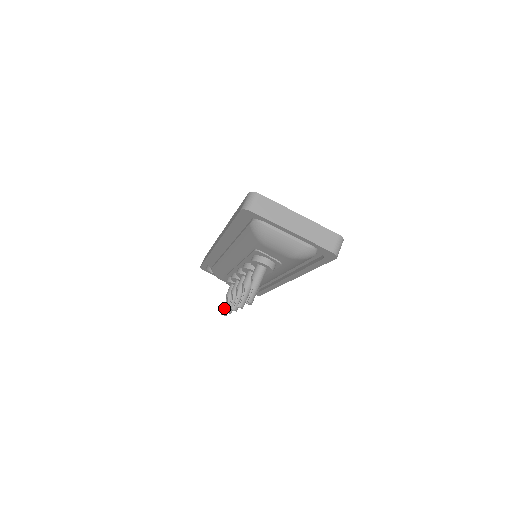
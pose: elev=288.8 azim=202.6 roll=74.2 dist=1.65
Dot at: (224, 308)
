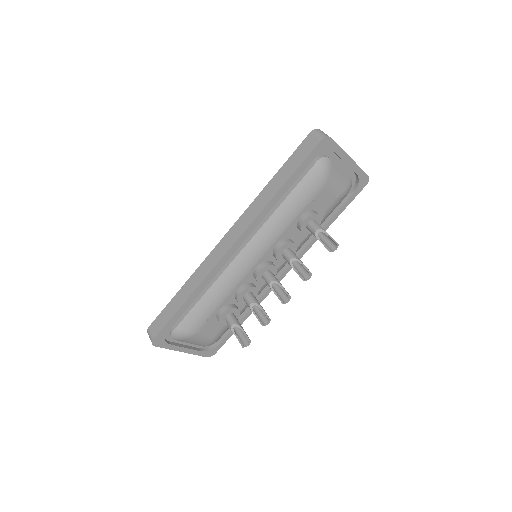
Dot at: (239, 340)
